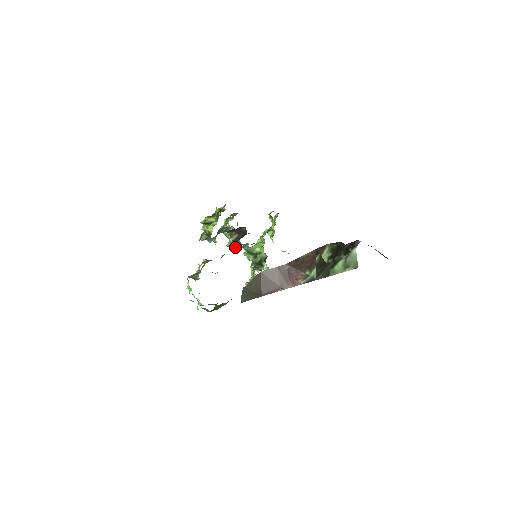
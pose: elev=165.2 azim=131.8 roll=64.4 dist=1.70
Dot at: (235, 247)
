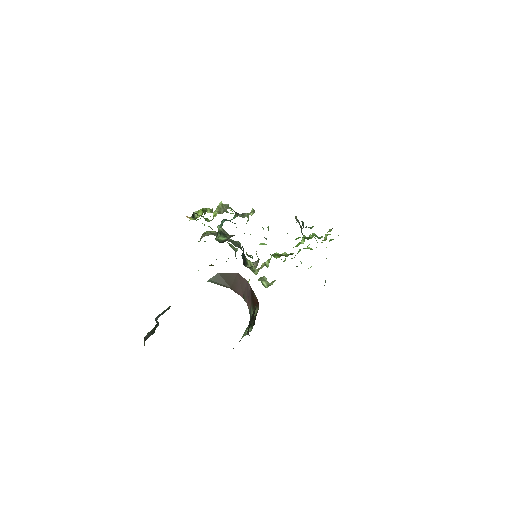
Dot at: occluded
